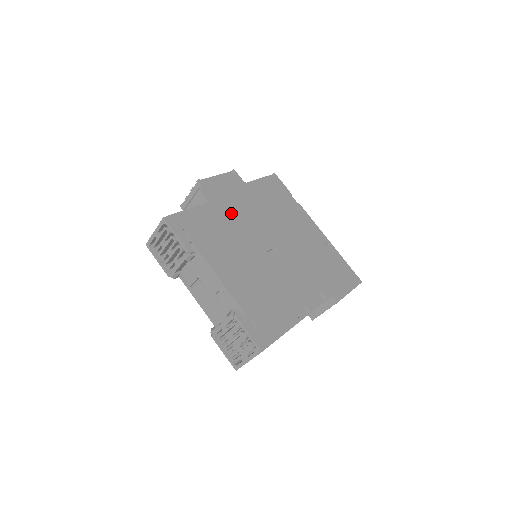
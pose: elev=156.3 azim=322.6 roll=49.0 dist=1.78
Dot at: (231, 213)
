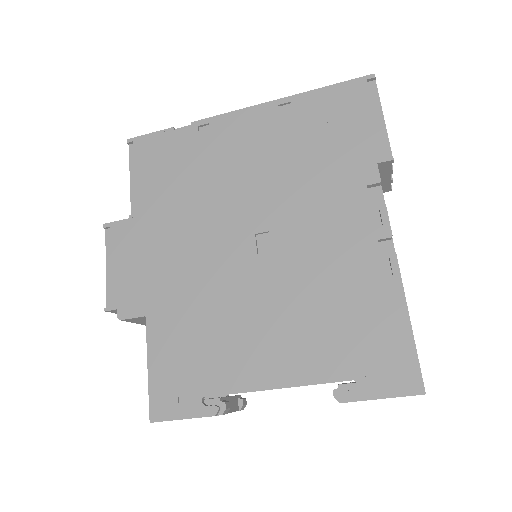
Dot at: (174, 285)
